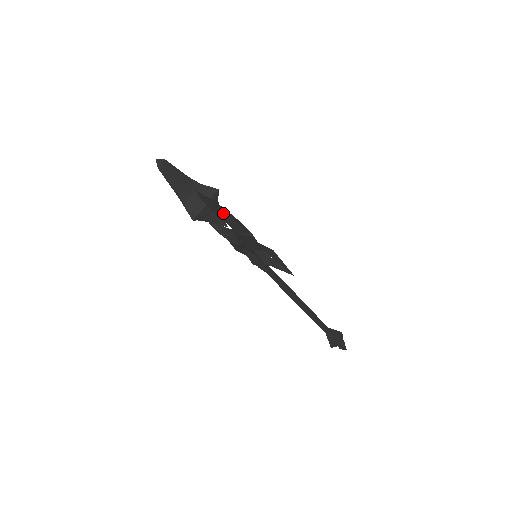
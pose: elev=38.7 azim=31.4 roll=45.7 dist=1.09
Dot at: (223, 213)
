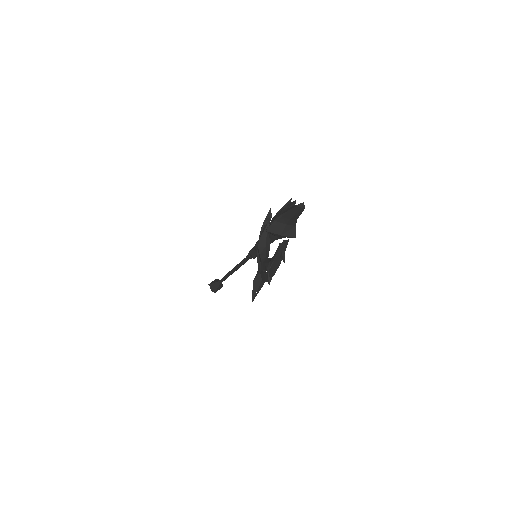
Dot at: (279, 263)
